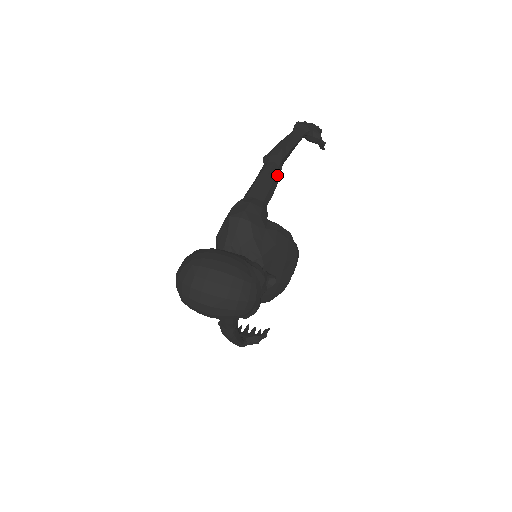
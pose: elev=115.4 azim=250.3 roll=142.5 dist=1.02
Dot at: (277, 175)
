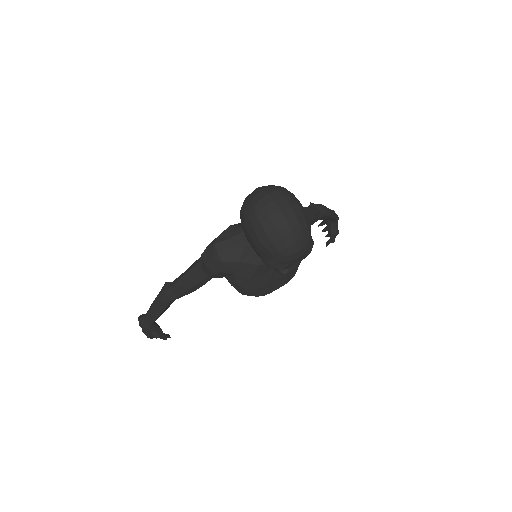
Dot at: (316, 219)
